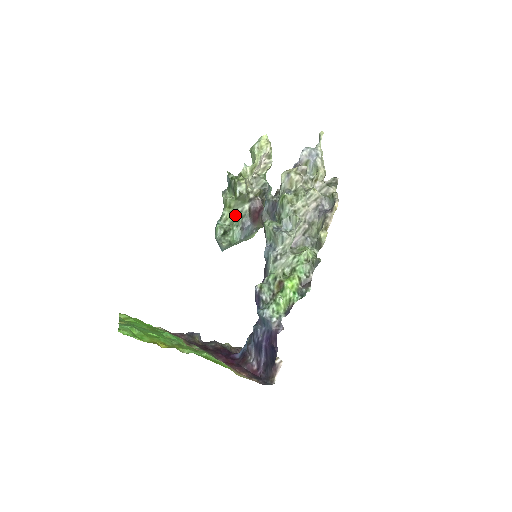
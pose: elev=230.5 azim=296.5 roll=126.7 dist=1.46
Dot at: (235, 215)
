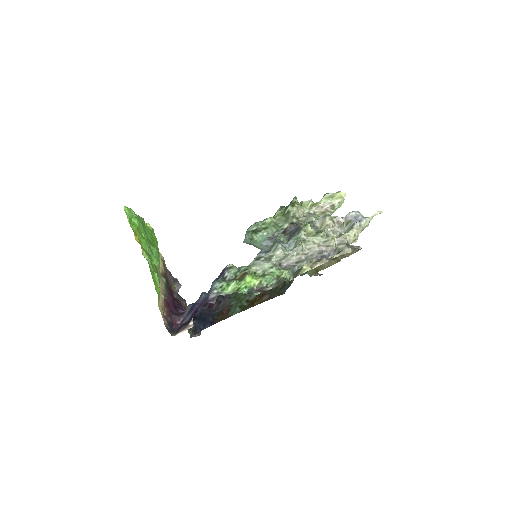
Dot at: (273, 225)
